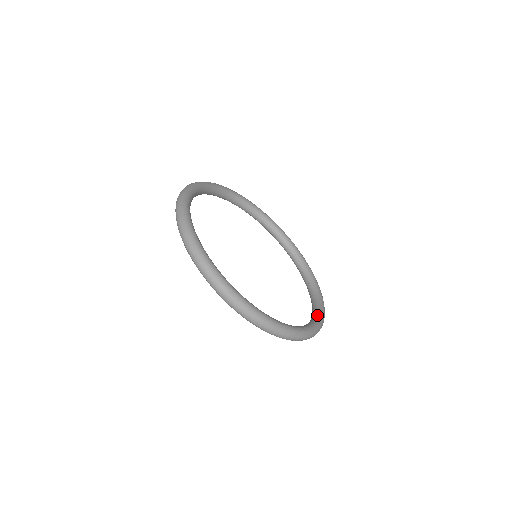
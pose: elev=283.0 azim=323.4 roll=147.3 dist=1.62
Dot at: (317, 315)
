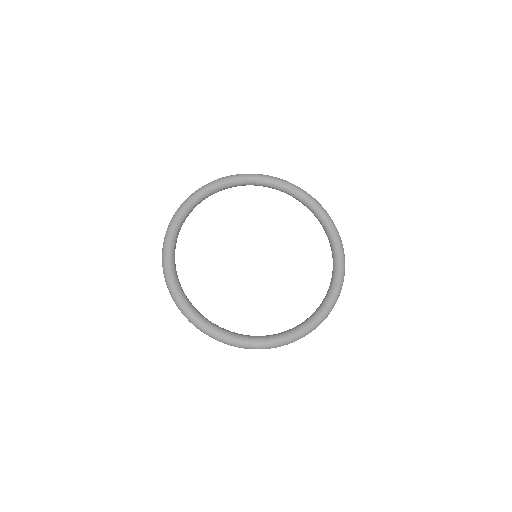
Dot at: (261, 337)
